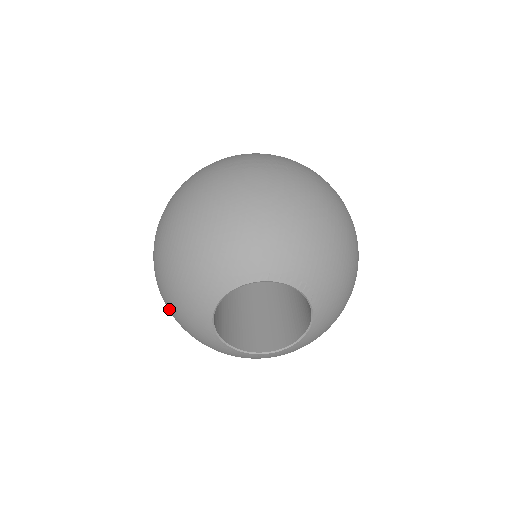
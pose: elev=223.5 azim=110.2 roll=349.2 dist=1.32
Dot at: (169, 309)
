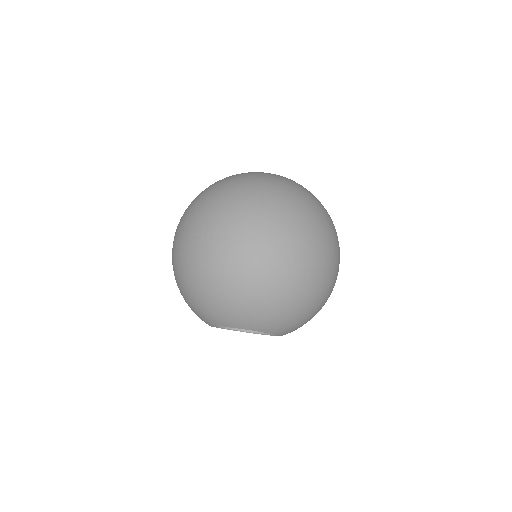
Dot at: occluded
